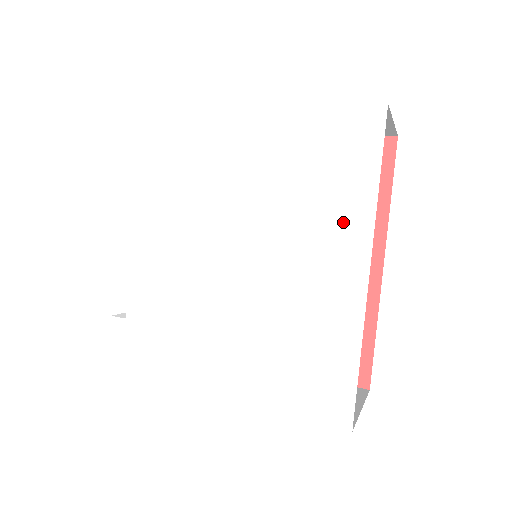
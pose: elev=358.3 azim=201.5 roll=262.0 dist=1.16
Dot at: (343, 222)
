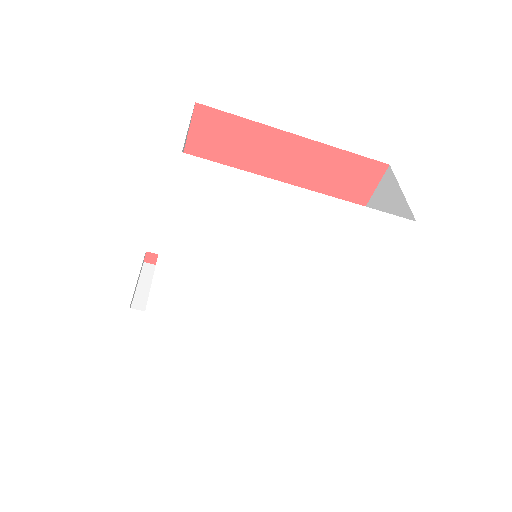
Dot at: (350, 283)
